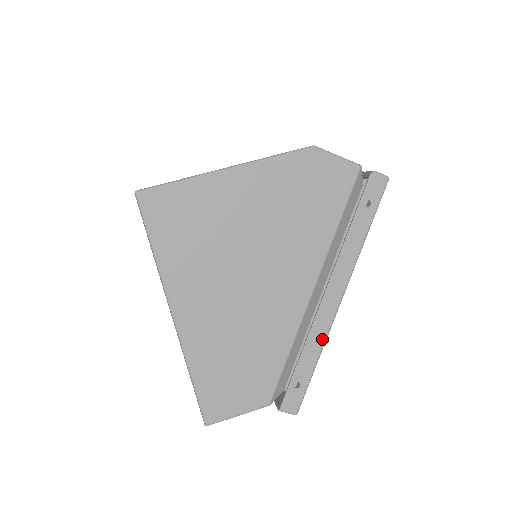
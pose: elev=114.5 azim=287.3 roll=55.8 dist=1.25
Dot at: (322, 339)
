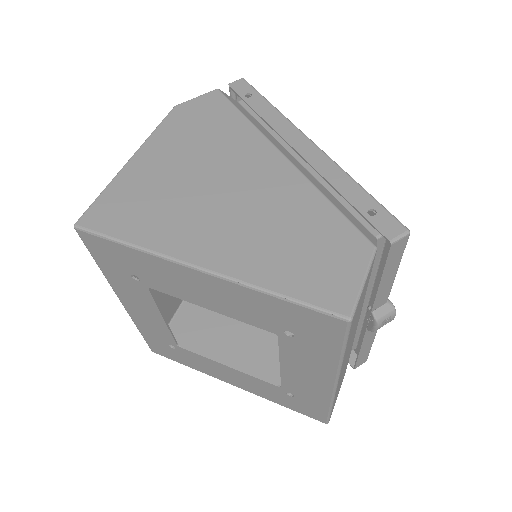
Dot at: (339, 171)
